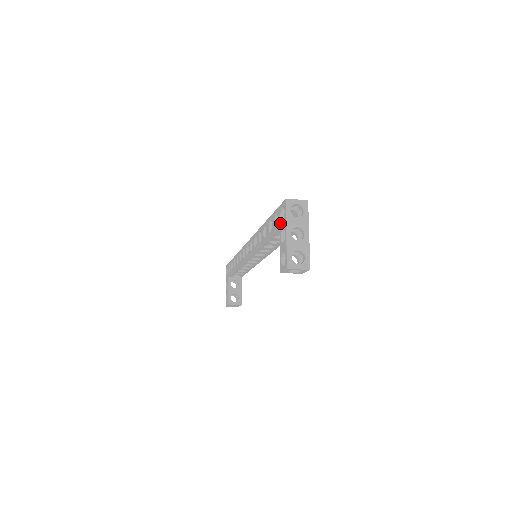
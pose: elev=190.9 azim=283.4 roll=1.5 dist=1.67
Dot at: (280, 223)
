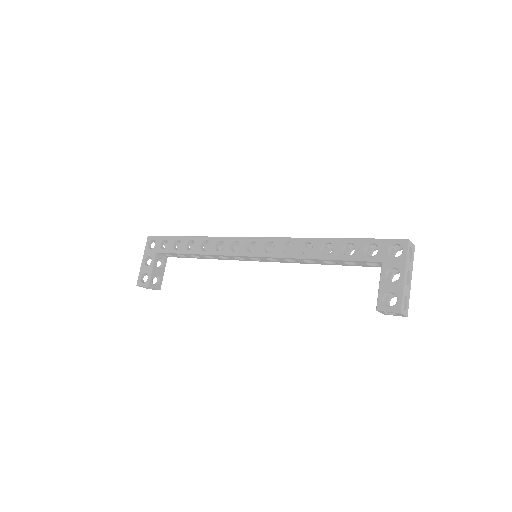
Dot at: (386, 258)
